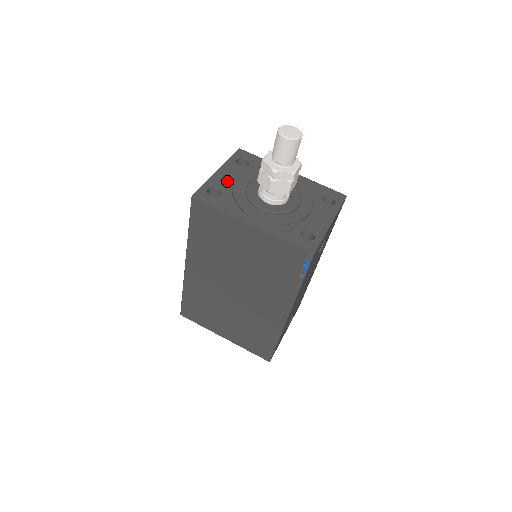
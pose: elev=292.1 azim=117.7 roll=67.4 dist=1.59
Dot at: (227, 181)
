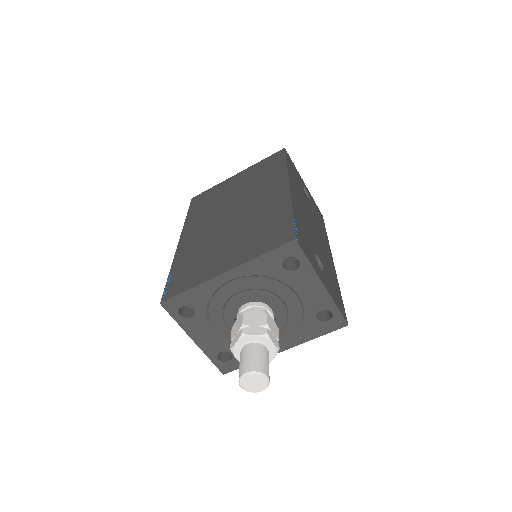
Dot at: (214, 341)
